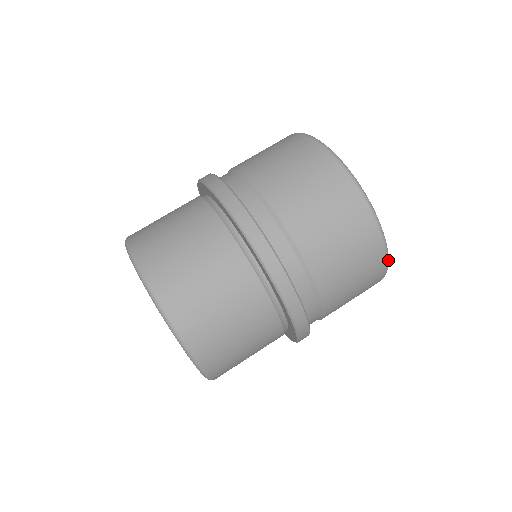
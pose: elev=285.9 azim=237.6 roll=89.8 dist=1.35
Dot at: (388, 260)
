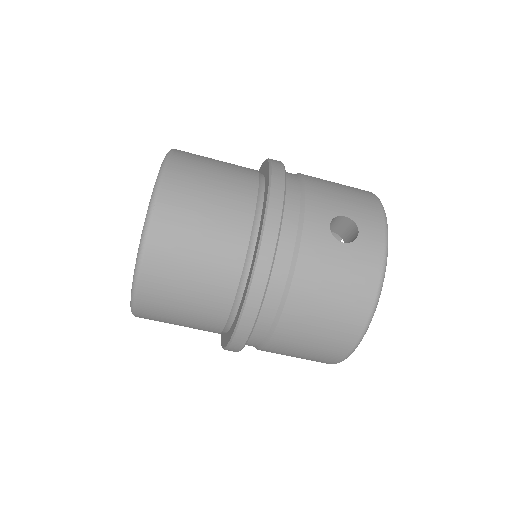
Dot at: occluded
